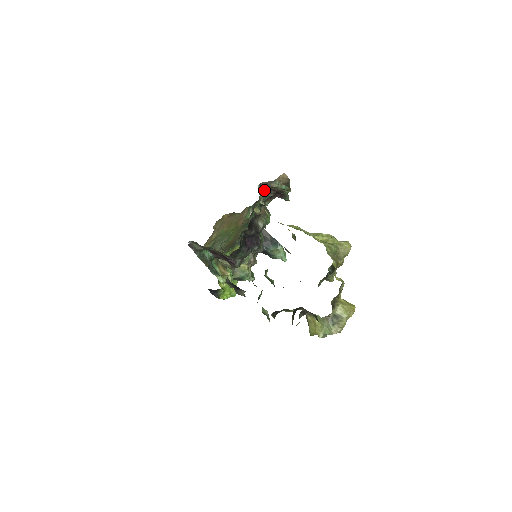
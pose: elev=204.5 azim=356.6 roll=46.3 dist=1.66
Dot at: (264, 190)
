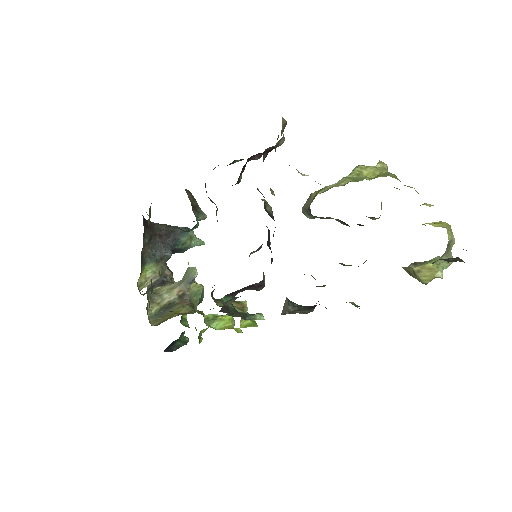
Dot at: occluded
